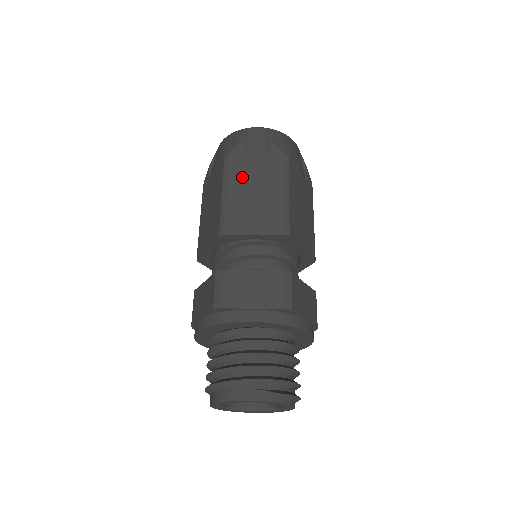
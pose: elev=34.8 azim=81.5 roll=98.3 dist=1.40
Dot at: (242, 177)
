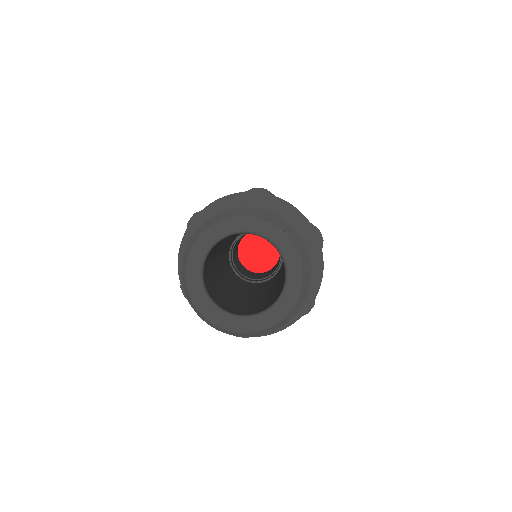
Dot at: occluded
